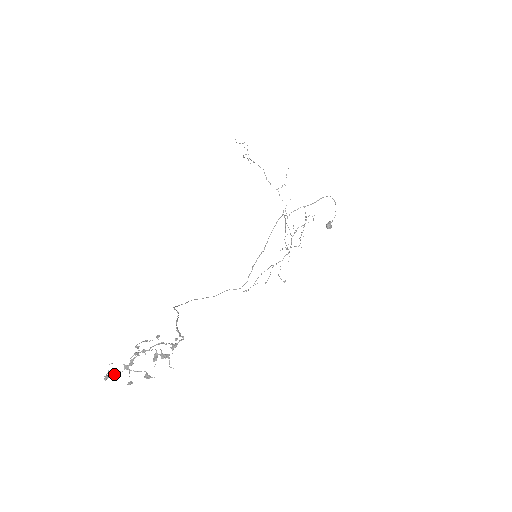
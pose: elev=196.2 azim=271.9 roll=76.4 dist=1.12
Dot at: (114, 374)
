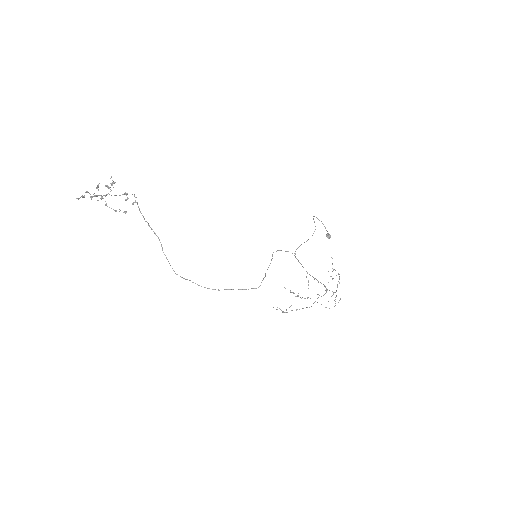
Dot at: (82, 196)
